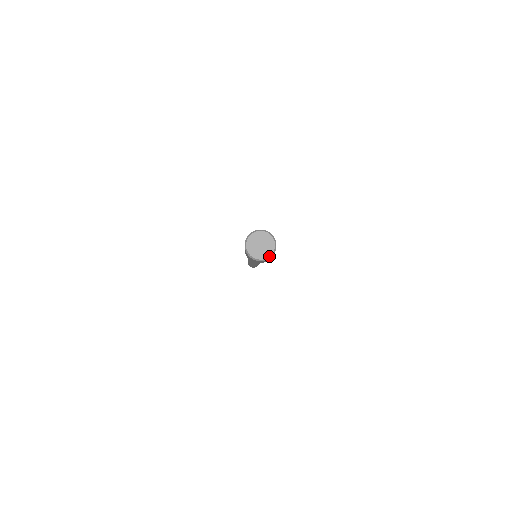
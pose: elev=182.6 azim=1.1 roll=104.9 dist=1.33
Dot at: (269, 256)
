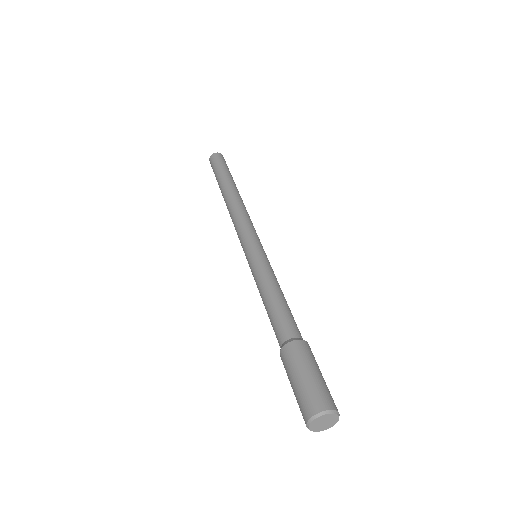
Dot at: occluded
